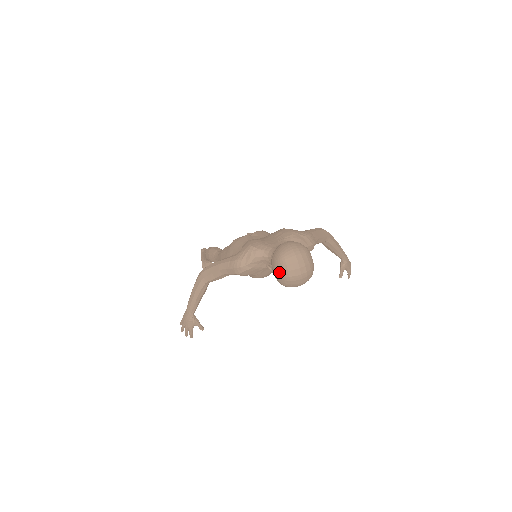
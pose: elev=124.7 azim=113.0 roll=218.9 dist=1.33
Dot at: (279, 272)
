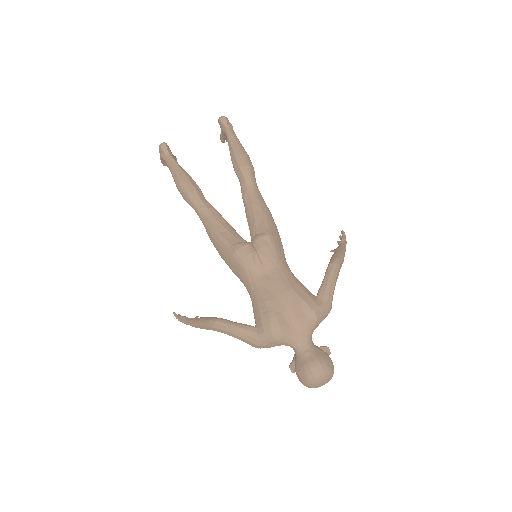
Dot at: (304, 385)
